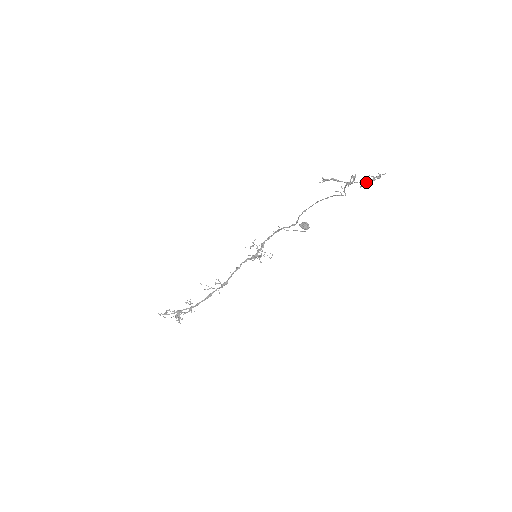
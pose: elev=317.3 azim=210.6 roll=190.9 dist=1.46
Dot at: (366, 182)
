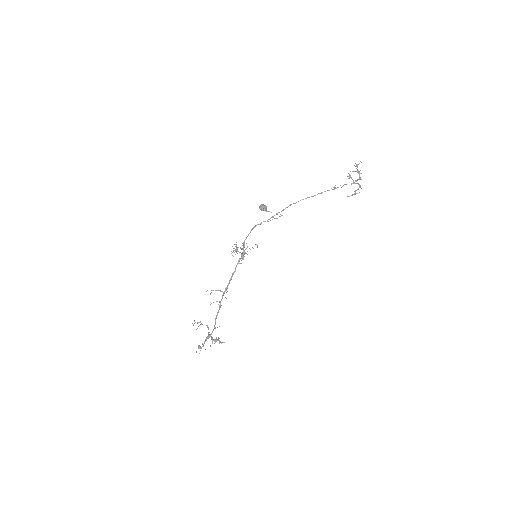
Dot at: (360, 177)
